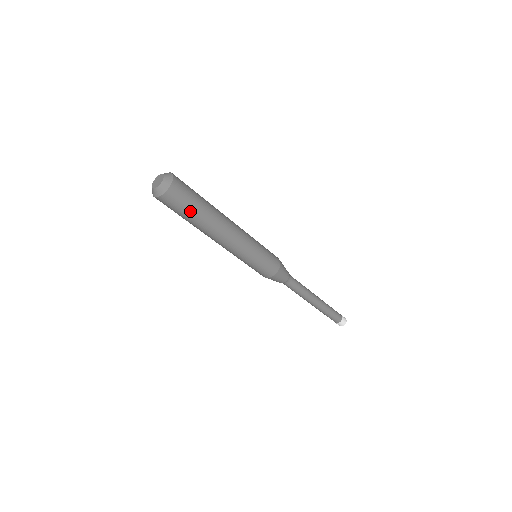
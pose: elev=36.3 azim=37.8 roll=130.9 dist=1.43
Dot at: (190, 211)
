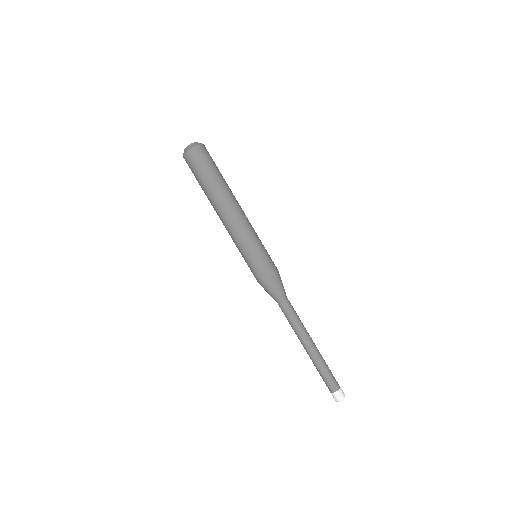
Dot at: (203, 176)
